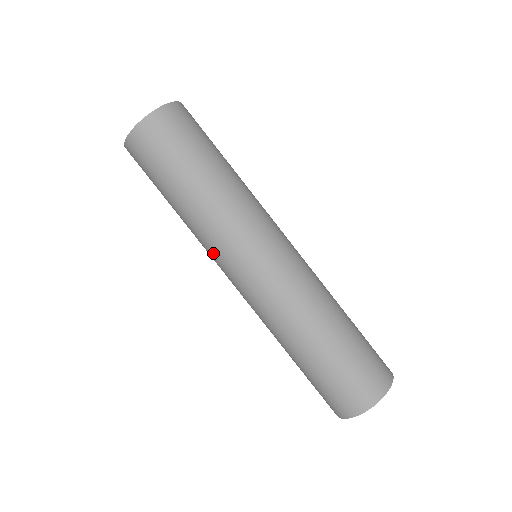
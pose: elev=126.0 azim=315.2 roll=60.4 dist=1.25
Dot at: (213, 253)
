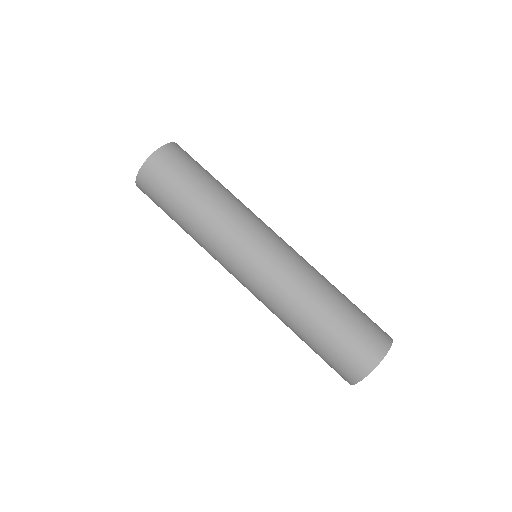
Dot at: (229, 243)
